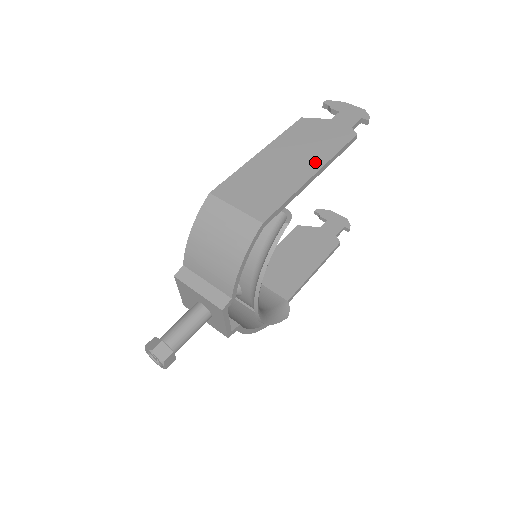
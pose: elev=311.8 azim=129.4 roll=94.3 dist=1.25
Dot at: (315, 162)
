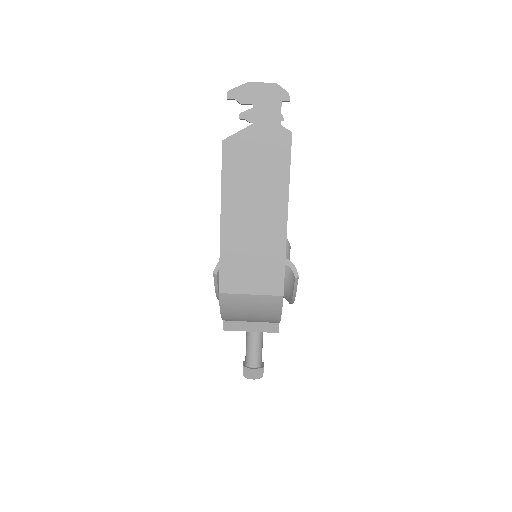
Dot at: (278, 200)
